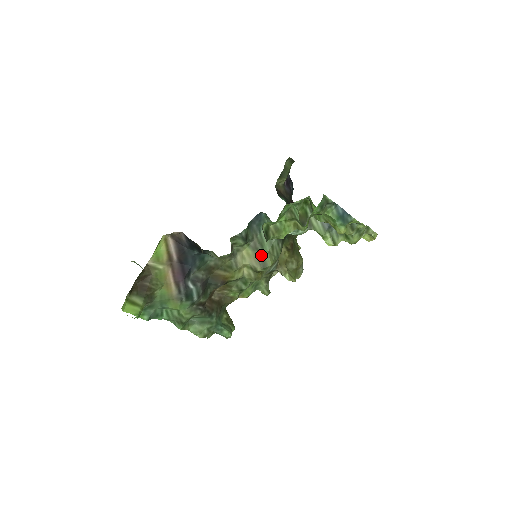
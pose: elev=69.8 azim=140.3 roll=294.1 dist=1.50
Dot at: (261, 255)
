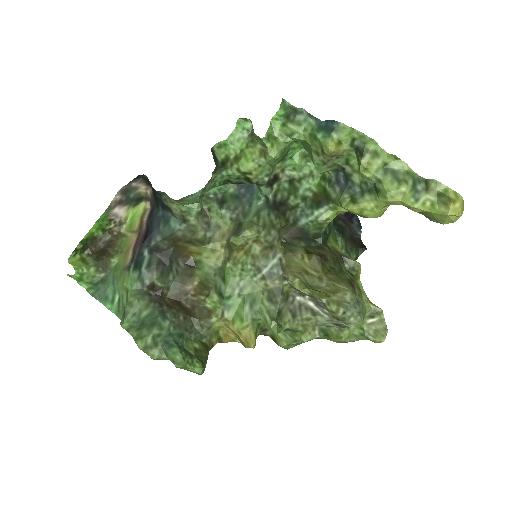
Dot at: (240, 225)
